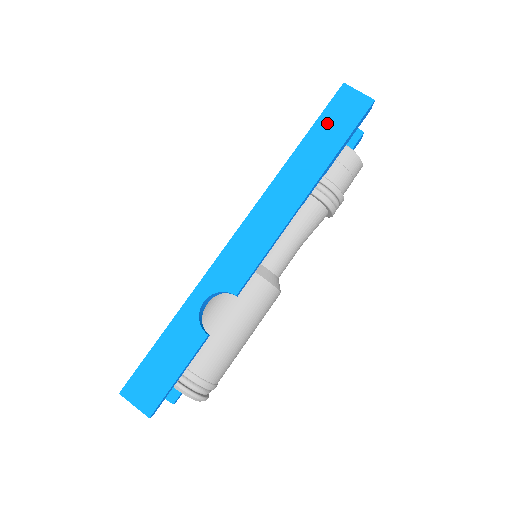
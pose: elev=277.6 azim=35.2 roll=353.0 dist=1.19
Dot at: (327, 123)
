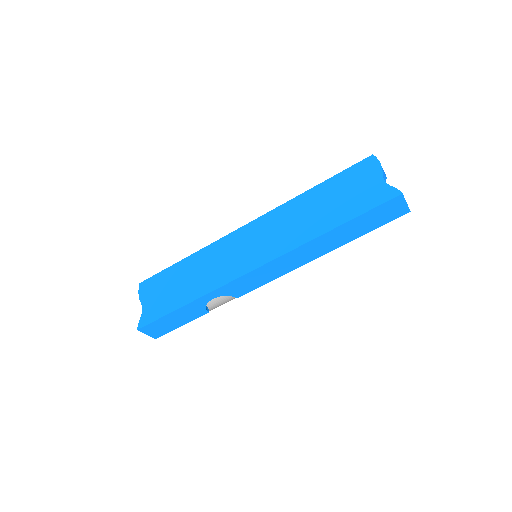
Dot at: (367, 219)
